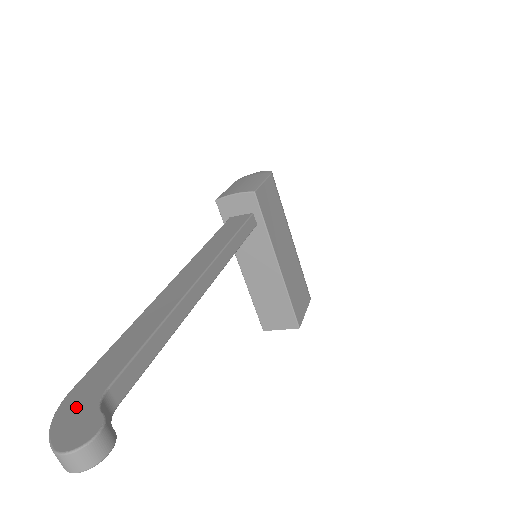
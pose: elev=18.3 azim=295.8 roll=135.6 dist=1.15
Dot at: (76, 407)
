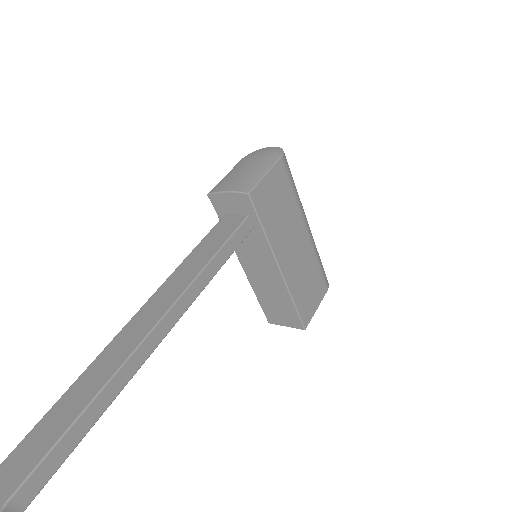
Dot at: out of frame
